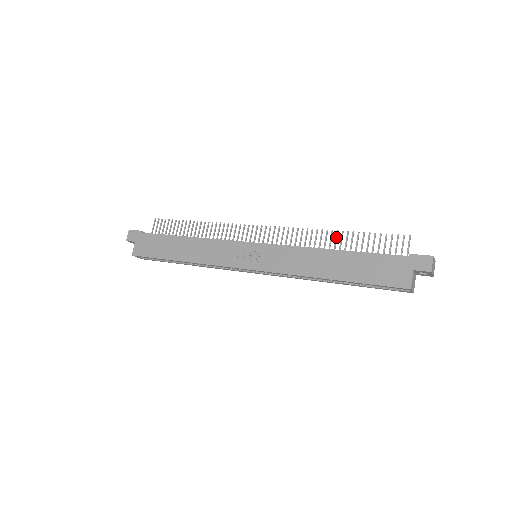
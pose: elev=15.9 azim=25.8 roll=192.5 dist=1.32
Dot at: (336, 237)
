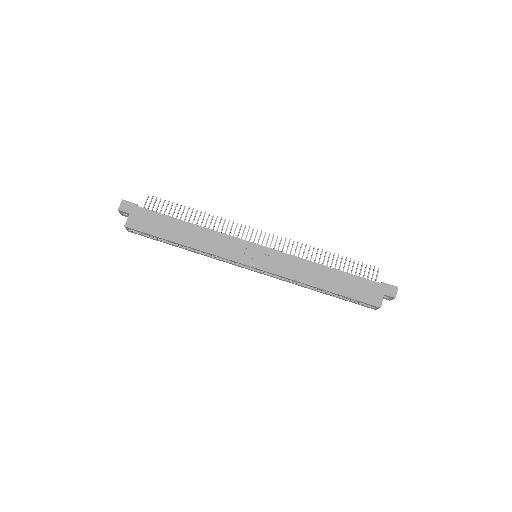
Dot at: (325, 256)
